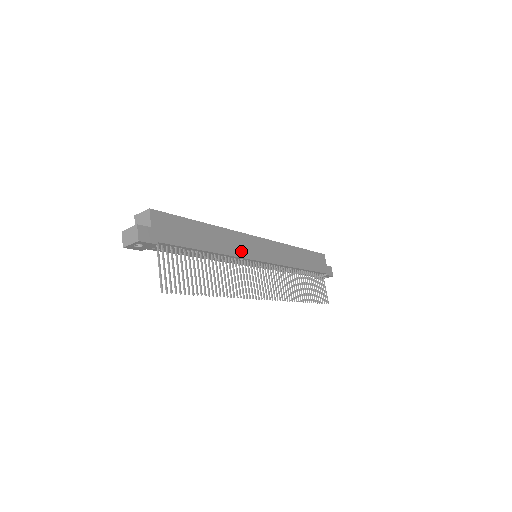
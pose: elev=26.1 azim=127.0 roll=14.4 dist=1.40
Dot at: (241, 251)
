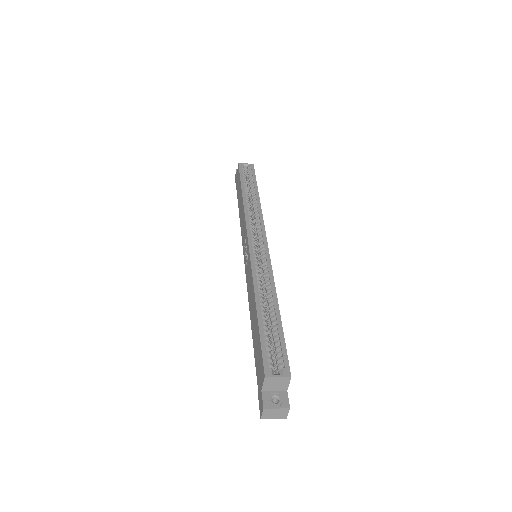
Dot at: occluded
